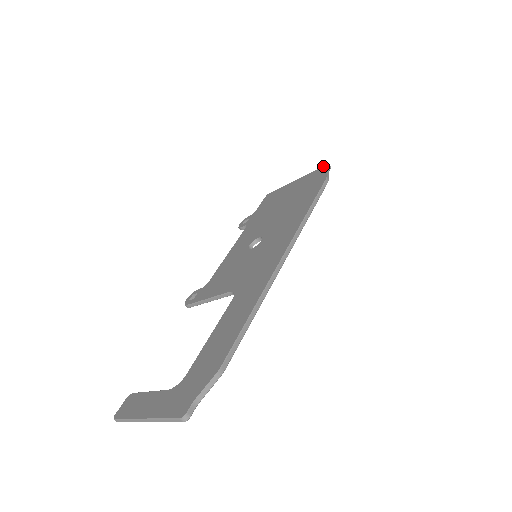
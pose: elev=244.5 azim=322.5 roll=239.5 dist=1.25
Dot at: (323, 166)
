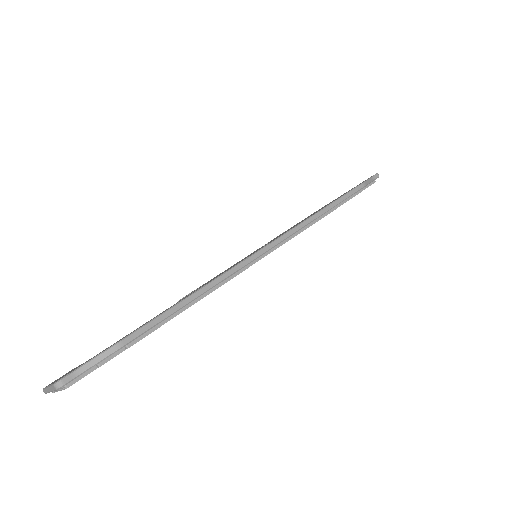
Dot at: (371, 176)
